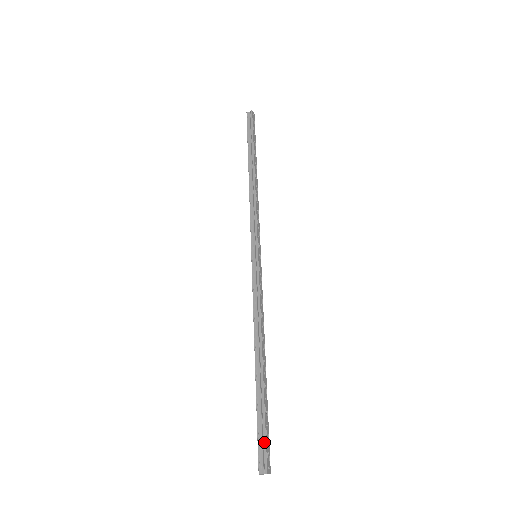
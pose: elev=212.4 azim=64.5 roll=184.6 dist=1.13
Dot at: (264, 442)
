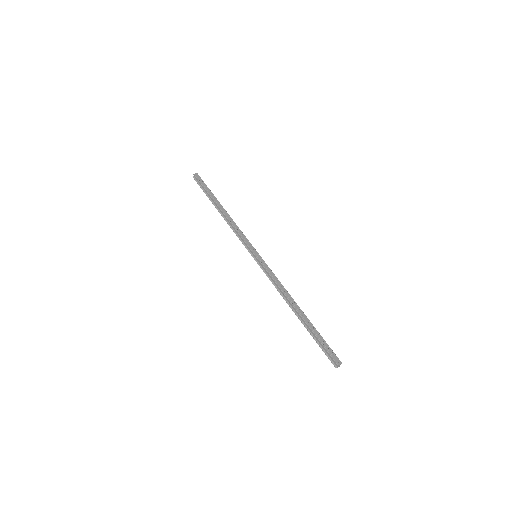
Dot at: (326, 351)
